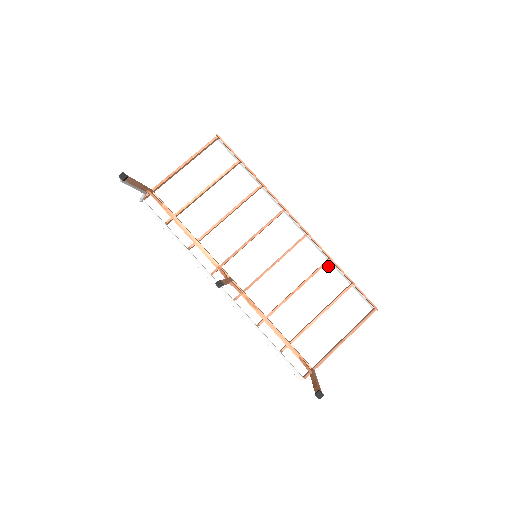
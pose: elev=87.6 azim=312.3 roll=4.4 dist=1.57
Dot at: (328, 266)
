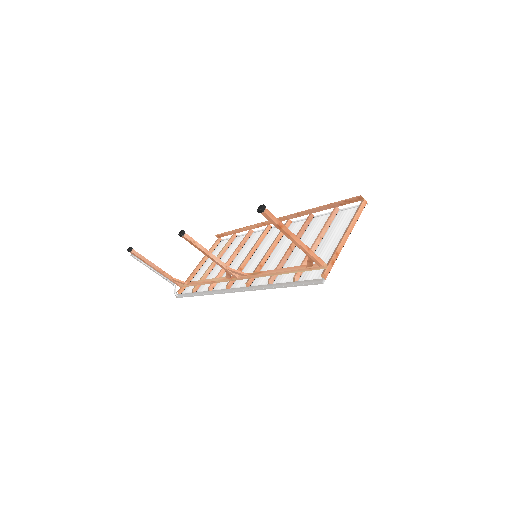
Dot at: (314, 220)
